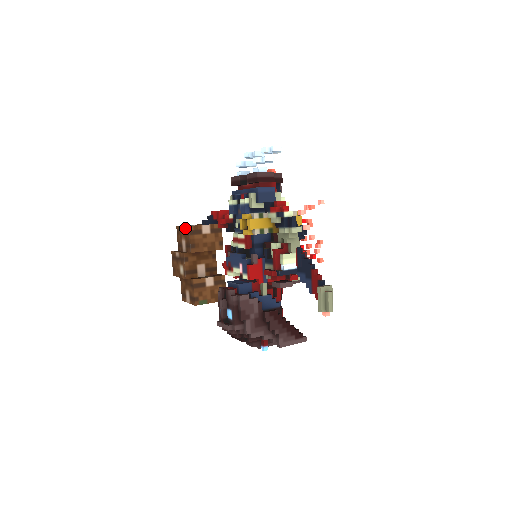
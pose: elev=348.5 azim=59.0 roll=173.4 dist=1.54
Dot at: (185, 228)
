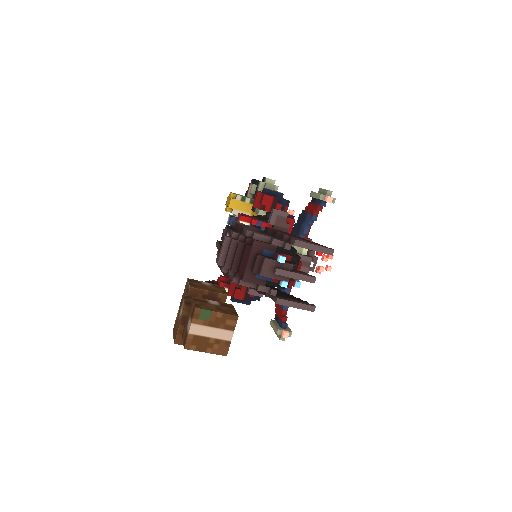
Dot at: (184, 289)
